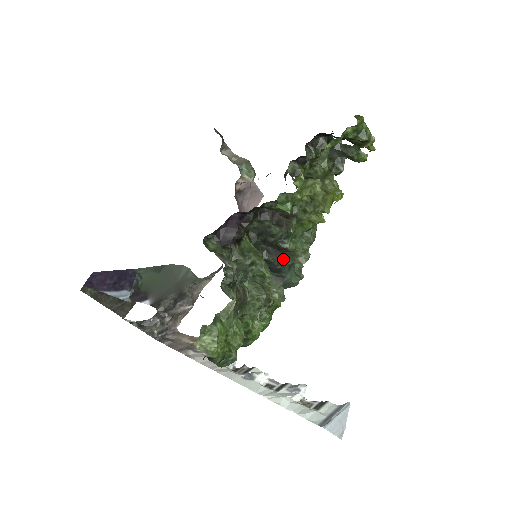
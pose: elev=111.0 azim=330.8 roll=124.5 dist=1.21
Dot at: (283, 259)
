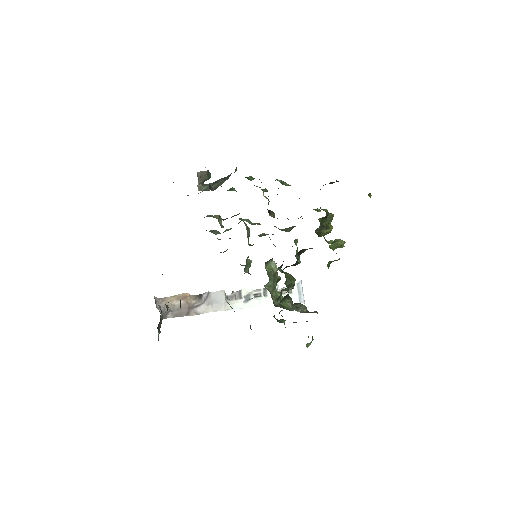
Dot at: occluded
